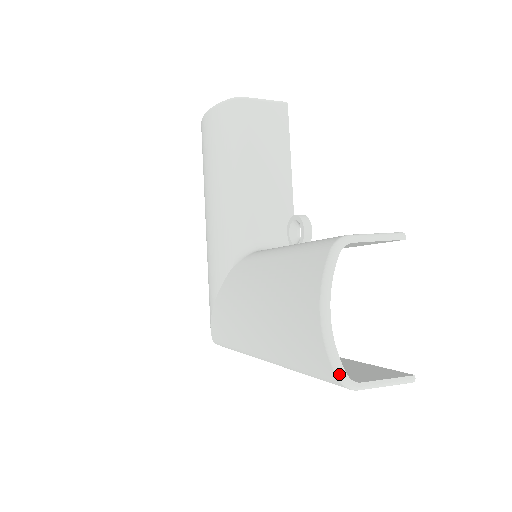
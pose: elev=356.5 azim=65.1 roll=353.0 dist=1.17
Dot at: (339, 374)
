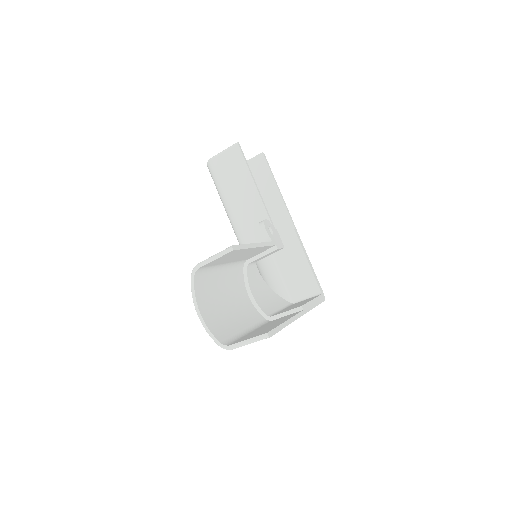
Dot at: (216, 343)
